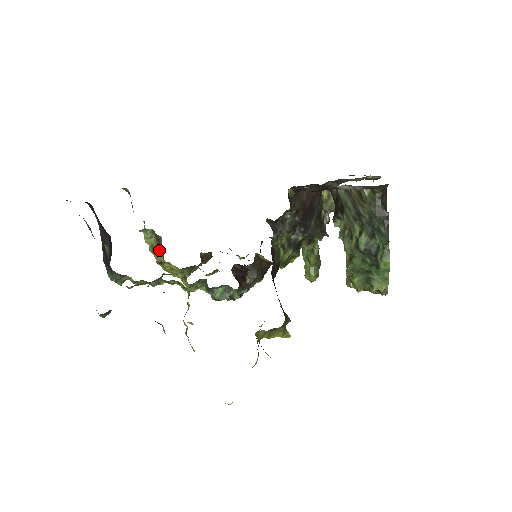
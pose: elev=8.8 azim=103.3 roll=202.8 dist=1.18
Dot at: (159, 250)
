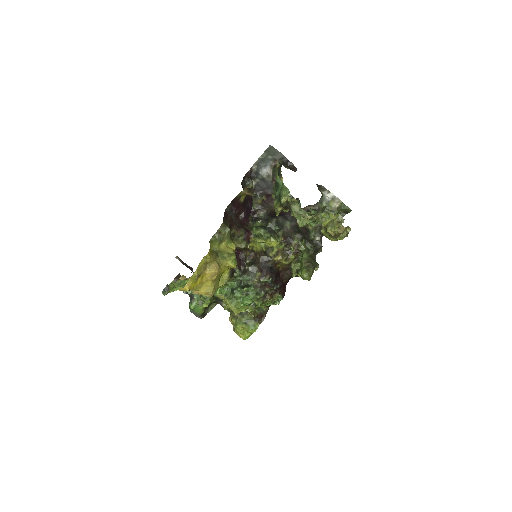
Dot at: occluded
